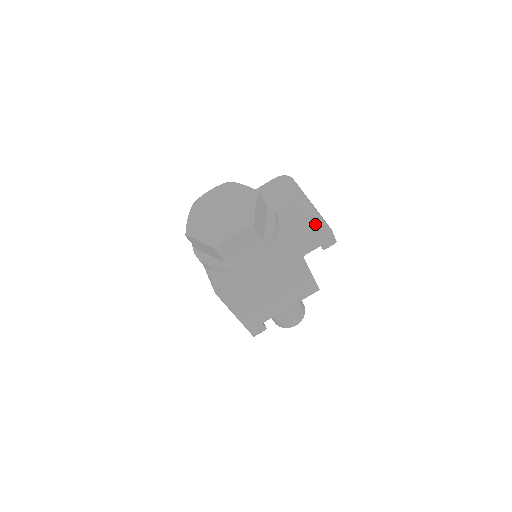
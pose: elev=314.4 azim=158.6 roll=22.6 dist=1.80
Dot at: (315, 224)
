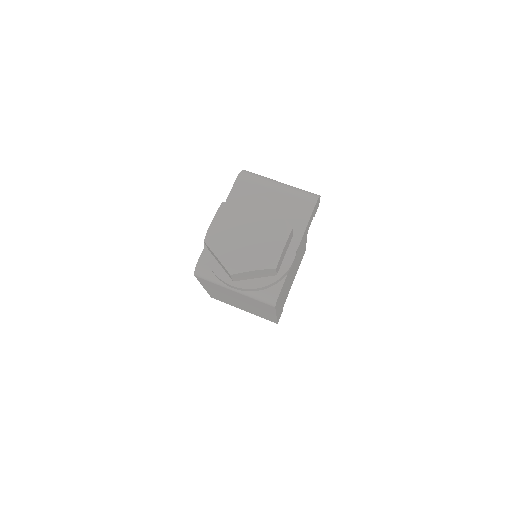
Dot at: (314, 199)
